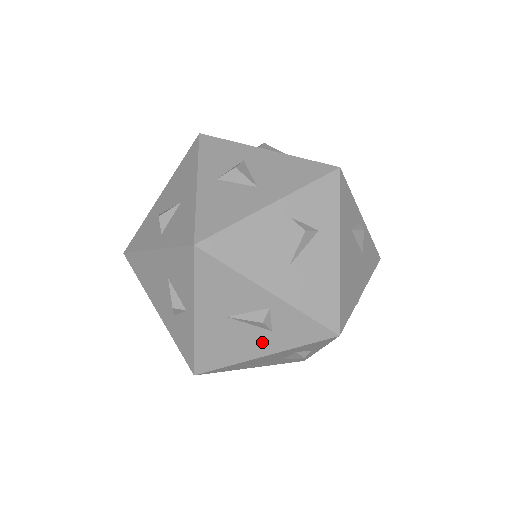
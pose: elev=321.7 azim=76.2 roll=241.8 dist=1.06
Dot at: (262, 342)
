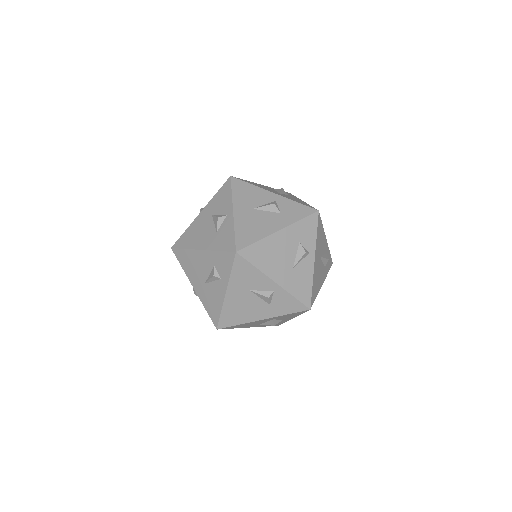
Dot at: (276, 221)
